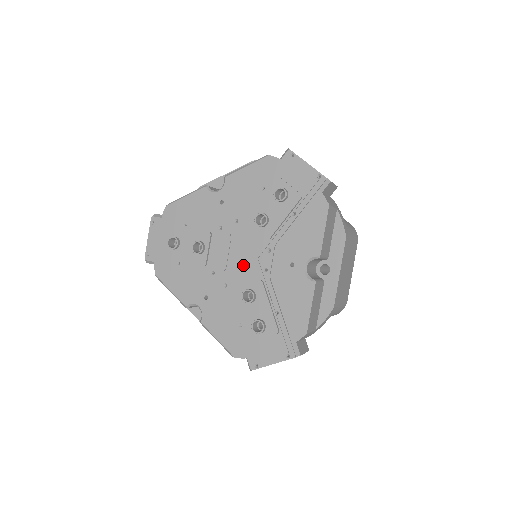
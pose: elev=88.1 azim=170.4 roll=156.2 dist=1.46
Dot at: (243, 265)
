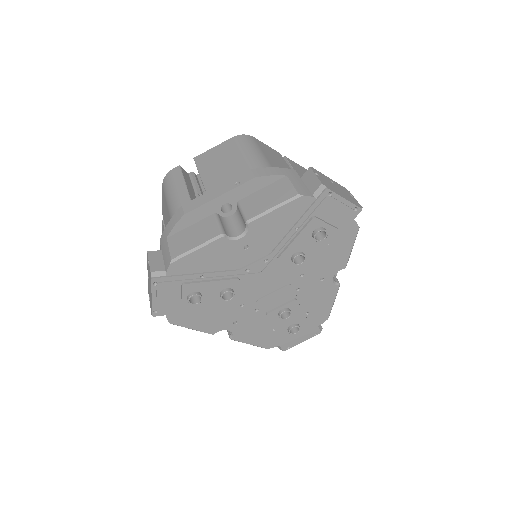
Dot at: (276, 293)
